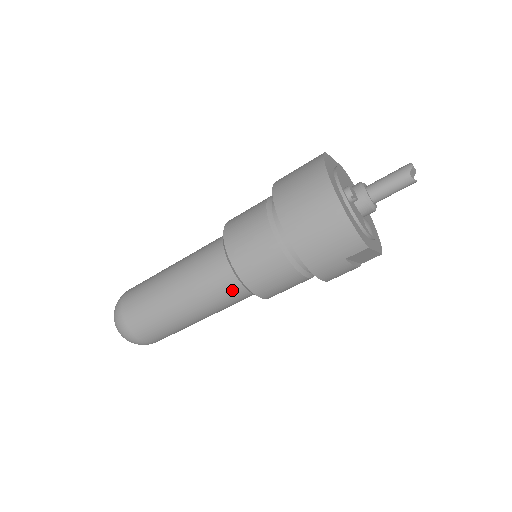
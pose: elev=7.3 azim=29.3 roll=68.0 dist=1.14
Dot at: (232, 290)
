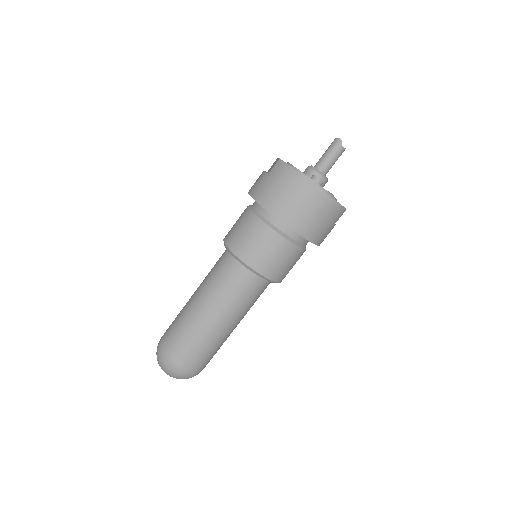
Dot at: (260, 290)
